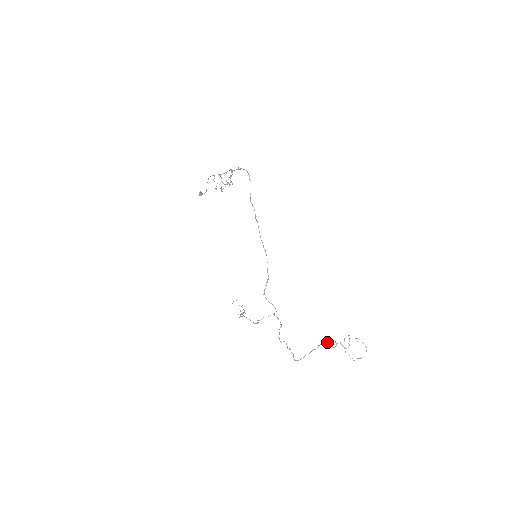
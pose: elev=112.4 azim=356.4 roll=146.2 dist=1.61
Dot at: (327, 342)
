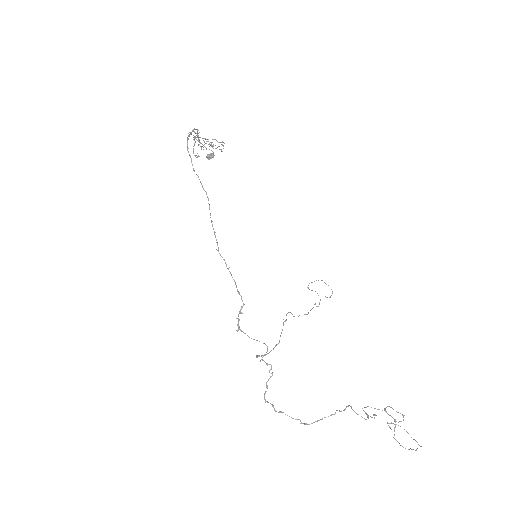
Dot at: (352, 409)
